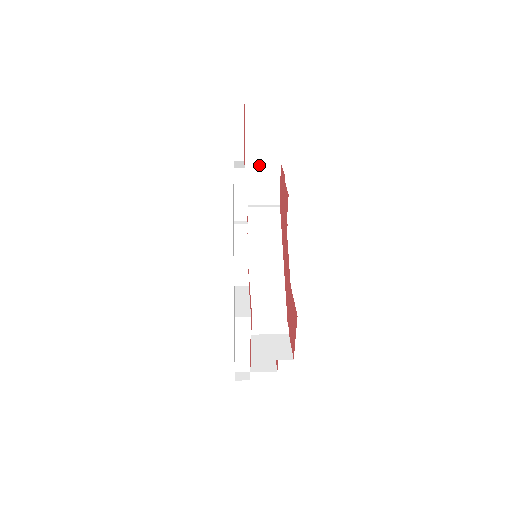
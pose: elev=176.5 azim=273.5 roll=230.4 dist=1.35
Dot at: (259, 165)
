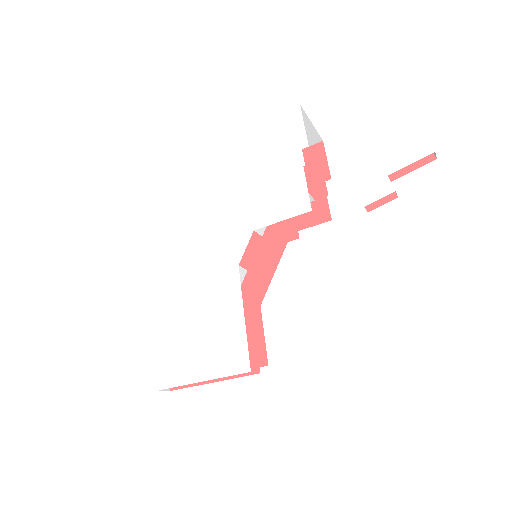
Dot at: (312, 126)
